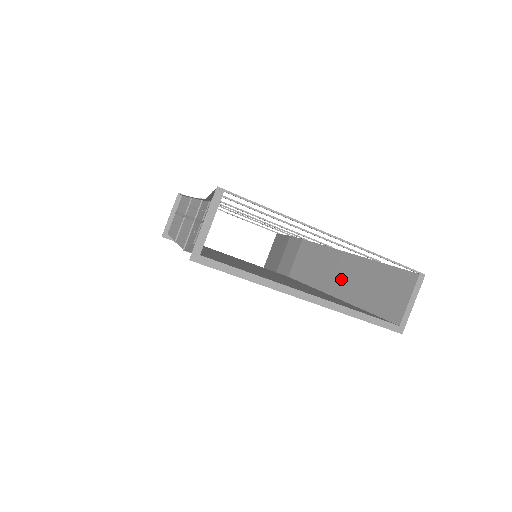
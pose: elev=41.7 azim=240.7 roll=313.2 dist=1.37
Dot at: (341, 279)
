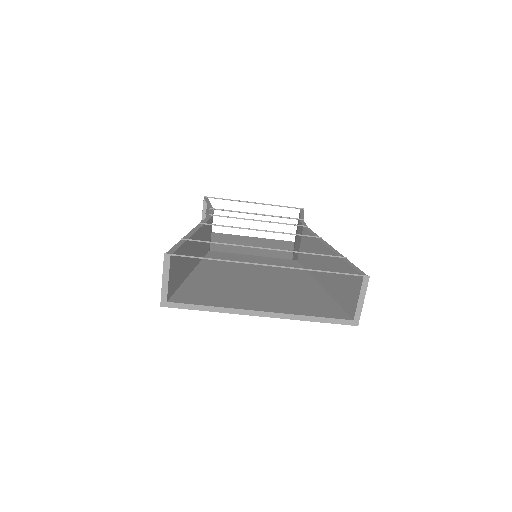
Dot at: (324, 270)
